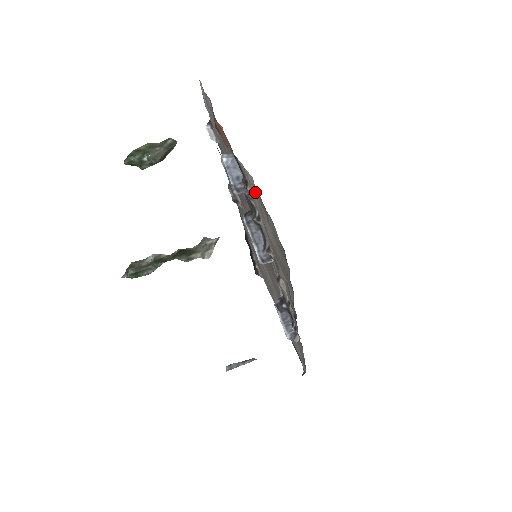
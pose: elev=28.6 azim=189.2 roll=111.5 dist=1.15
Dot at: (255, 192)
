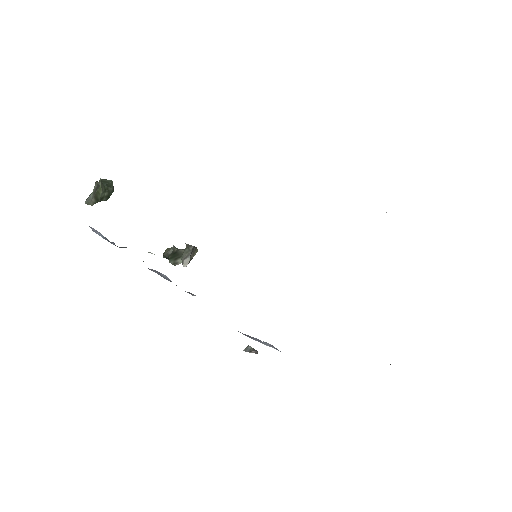
Dot at: occluded
